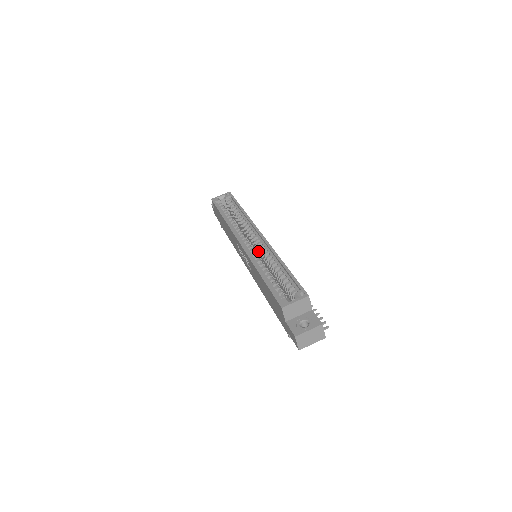
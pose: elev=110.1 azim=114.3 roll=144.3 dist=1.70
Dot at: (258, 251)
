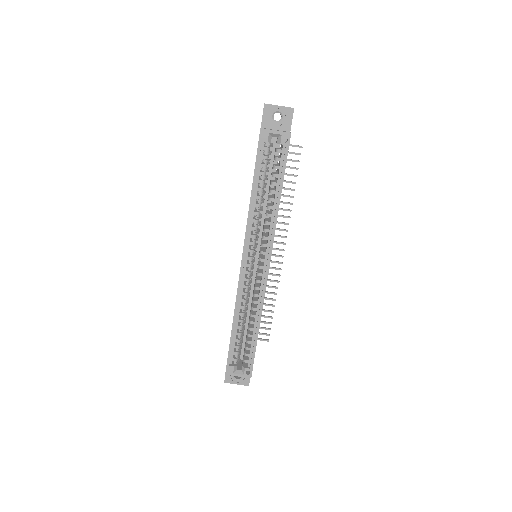
Dot at: occluded
